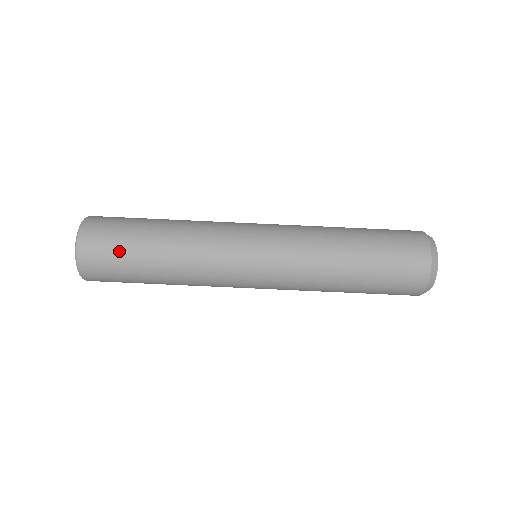
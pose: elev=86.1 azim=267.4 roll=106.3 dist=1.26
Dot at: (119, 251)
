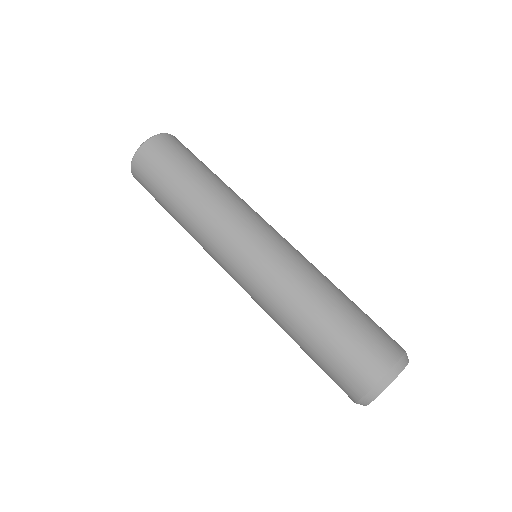
Dot at: (168, 164)
